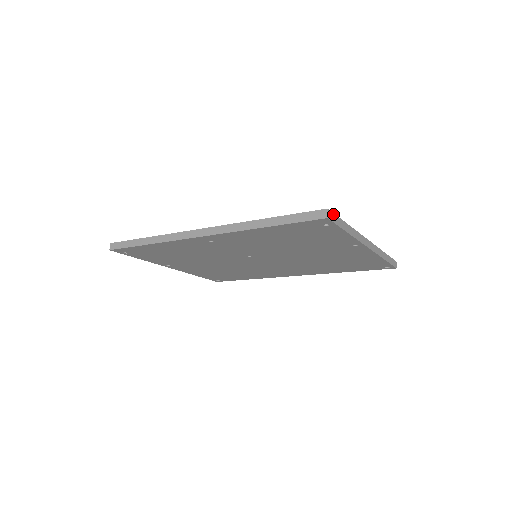
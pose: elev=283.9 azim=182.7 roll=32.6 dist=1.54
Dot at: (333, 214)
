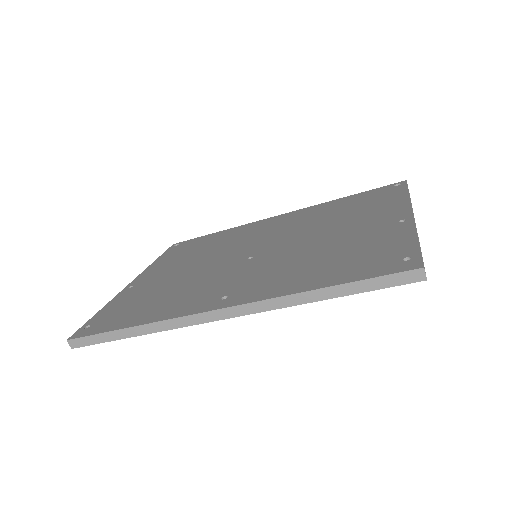
Dot at: (422, 261)
